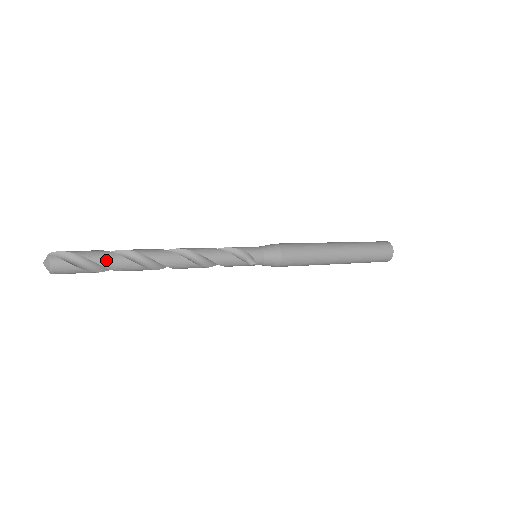
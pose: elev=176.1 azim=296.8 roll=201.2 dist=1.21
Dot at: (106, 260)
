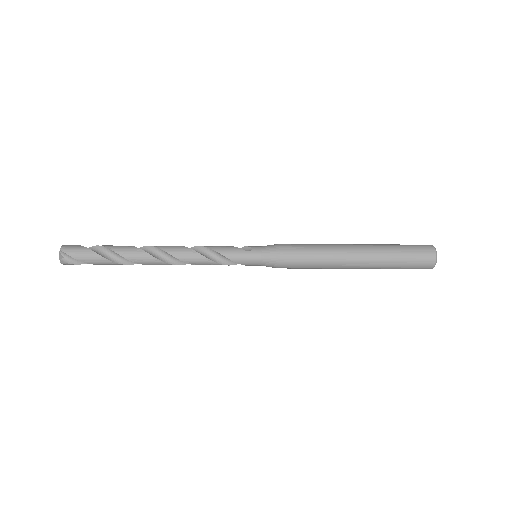
Dot at: (108, 246)
